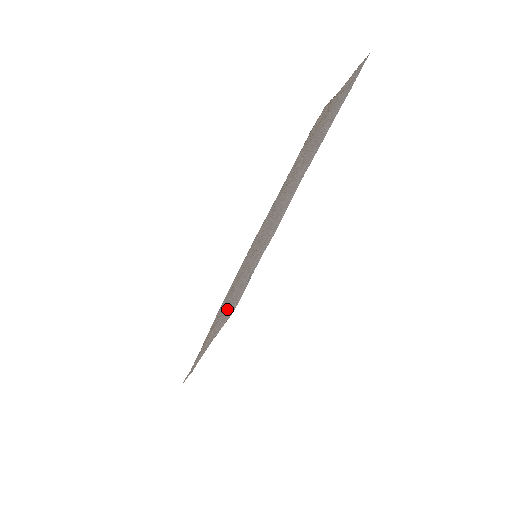
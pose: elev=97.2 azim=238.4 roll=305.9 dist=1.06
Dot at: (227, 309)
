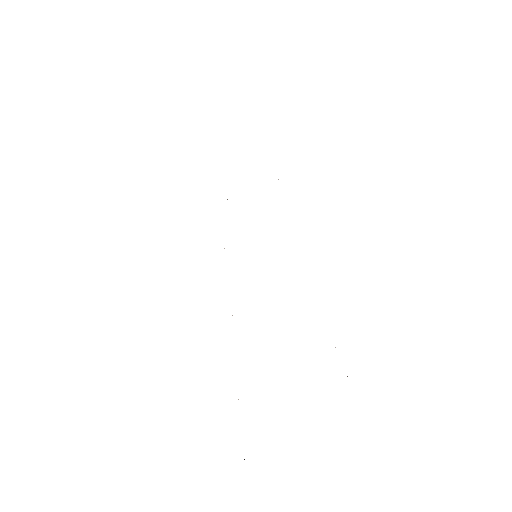
Dot at: occluded
